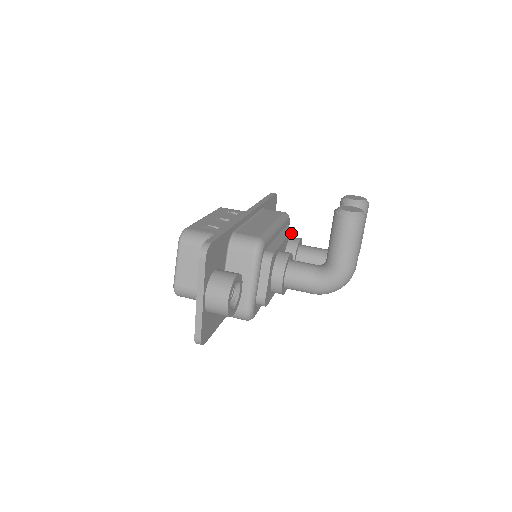
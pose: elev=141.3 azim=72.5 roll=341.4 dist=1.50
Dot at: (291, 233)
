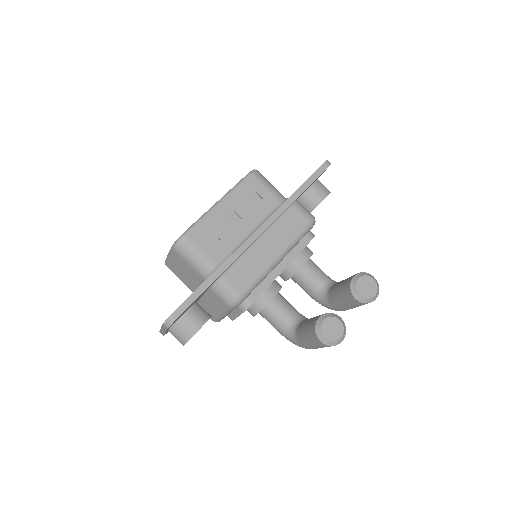
Dot at: (302, 249)
